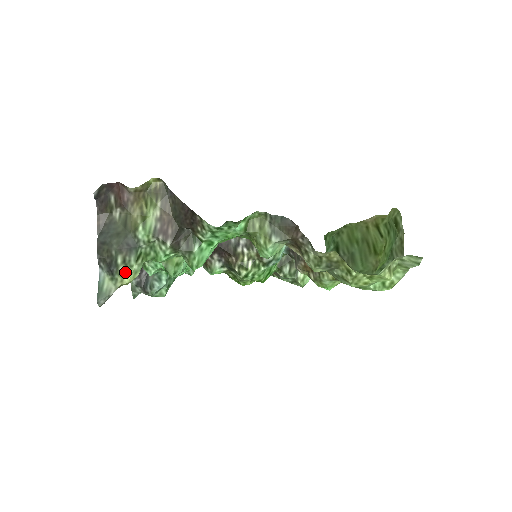
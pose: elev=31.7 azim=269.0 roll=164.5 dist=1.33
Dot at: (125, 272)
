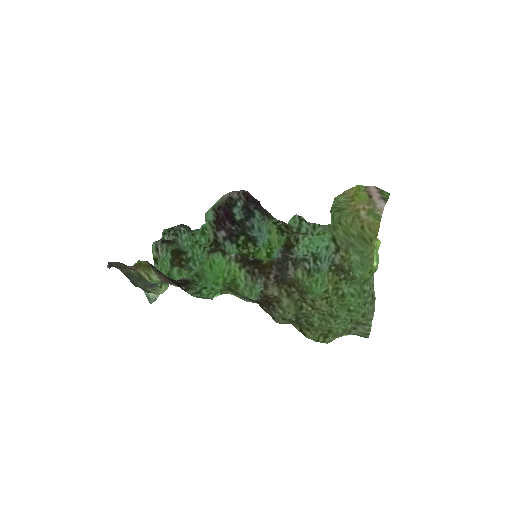
Dot at: (158, 291)
